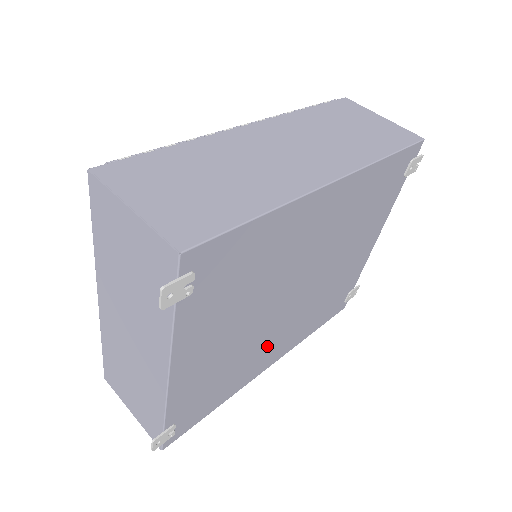
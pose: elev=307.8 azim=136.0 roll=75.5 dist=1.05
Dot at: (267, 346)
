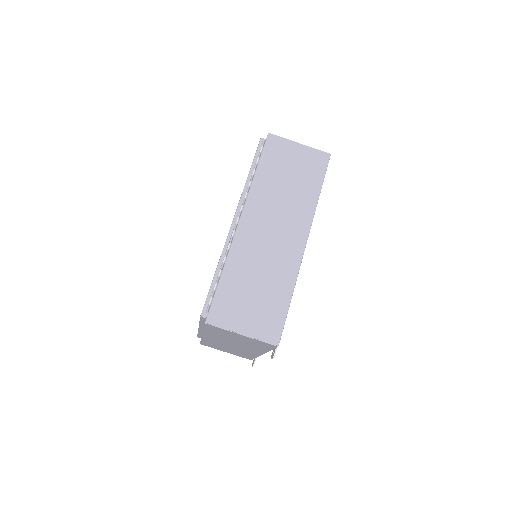
Dot at: occluded
